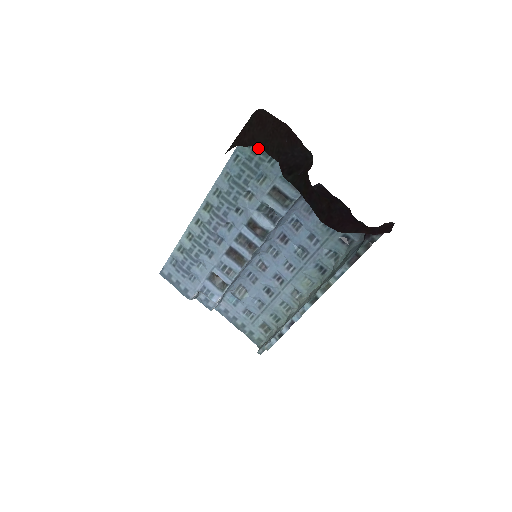
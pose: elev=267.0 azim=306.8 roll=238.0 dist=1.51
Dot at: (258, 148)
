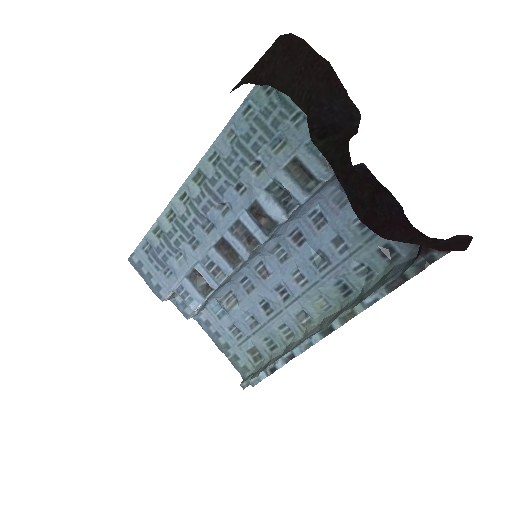
Dot at: (279, 89)
